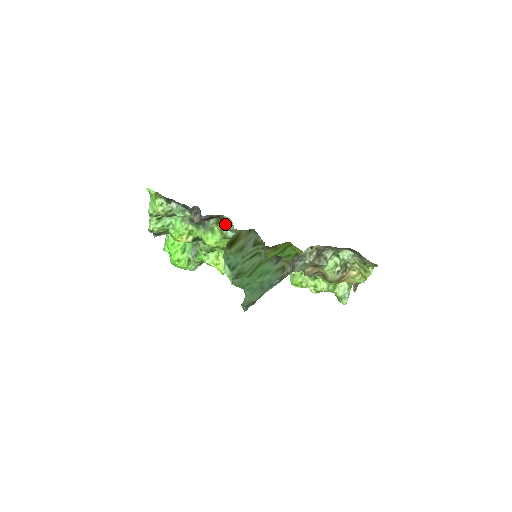
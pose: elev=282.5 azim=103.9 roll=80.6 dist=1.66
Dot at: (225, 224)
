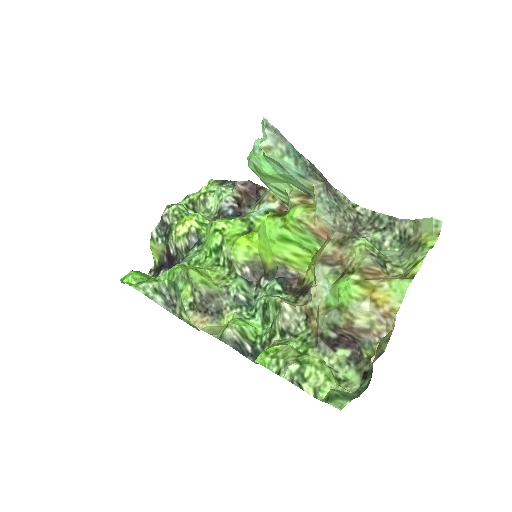
Dot at: (260, 200)
